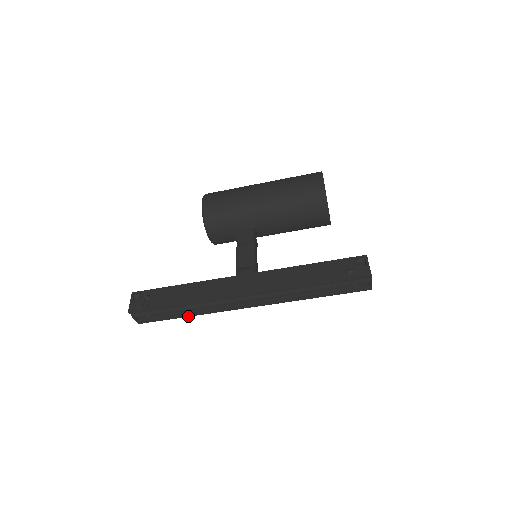
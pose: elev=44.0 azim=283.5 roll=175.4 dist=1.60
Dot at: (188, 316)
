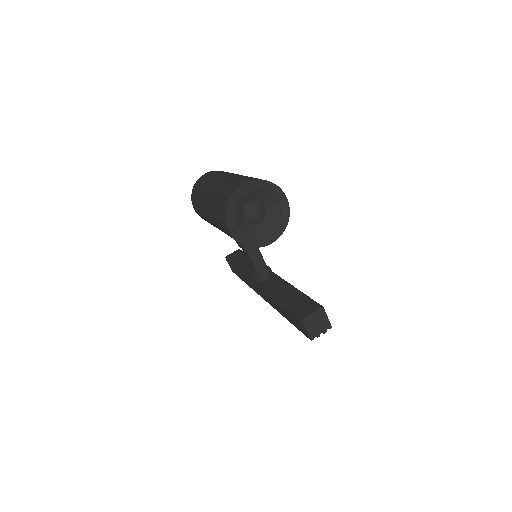
Dot at: occluded
